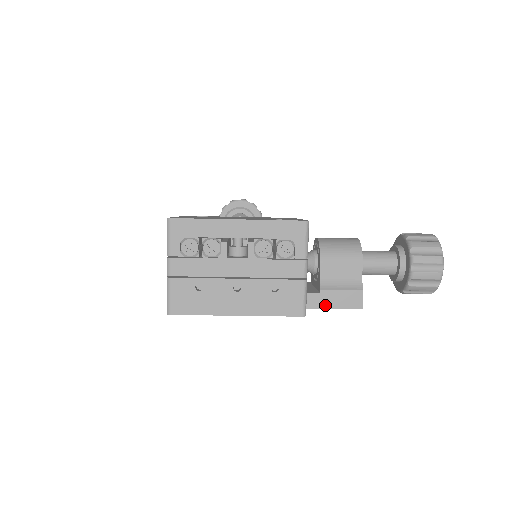
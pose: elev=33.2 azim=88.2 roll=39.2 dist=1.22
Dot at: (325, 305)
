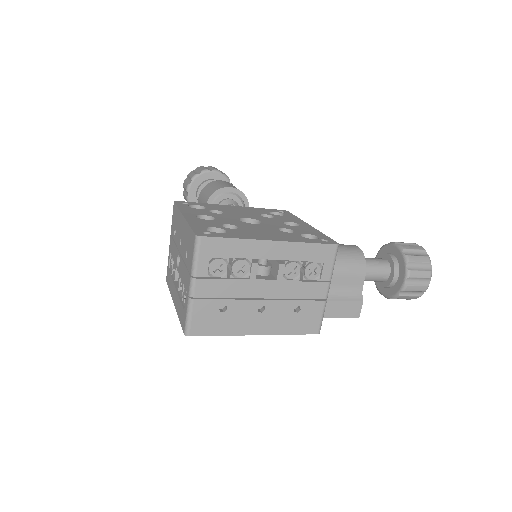
Dot at: (328, 315)
